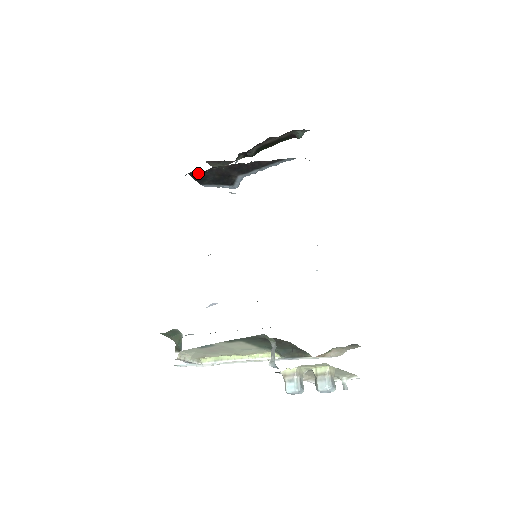
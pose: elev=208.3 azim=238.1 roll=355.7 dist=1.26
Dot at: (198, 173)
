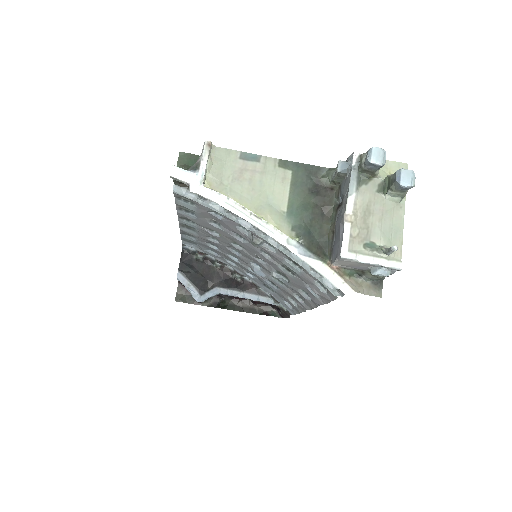
Dot at: (190, 257)
